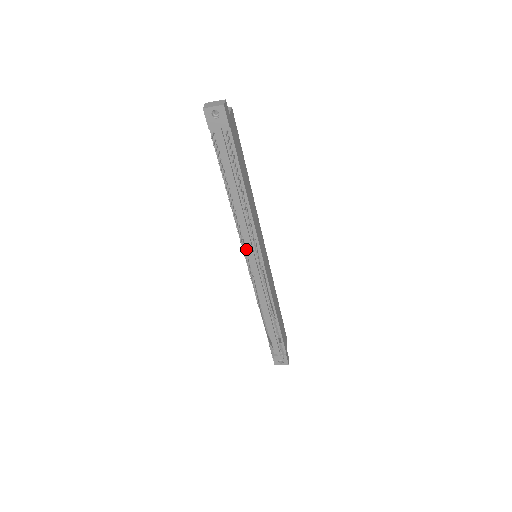
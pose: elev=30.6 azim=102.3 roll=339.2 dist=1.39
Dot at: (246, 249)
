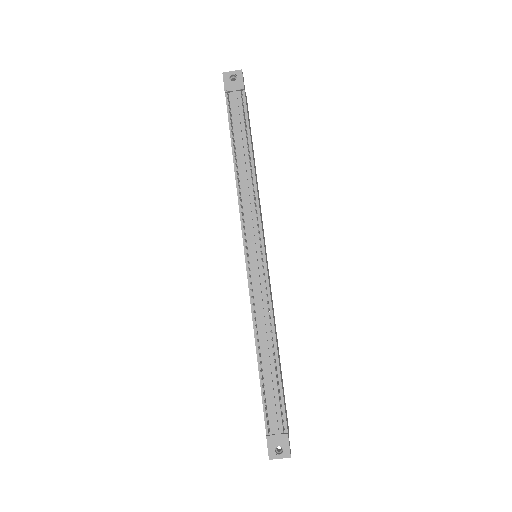
Dot at: (246, 234)
